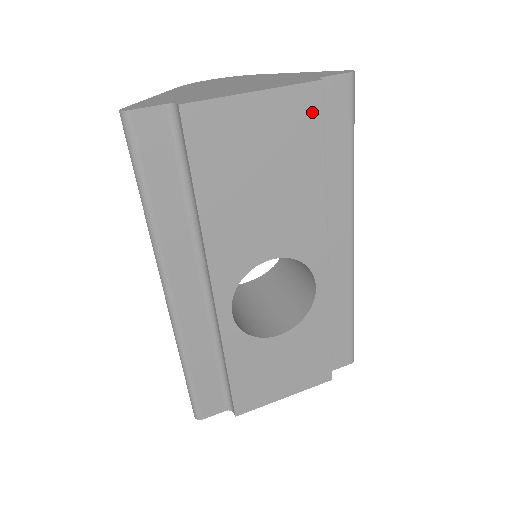
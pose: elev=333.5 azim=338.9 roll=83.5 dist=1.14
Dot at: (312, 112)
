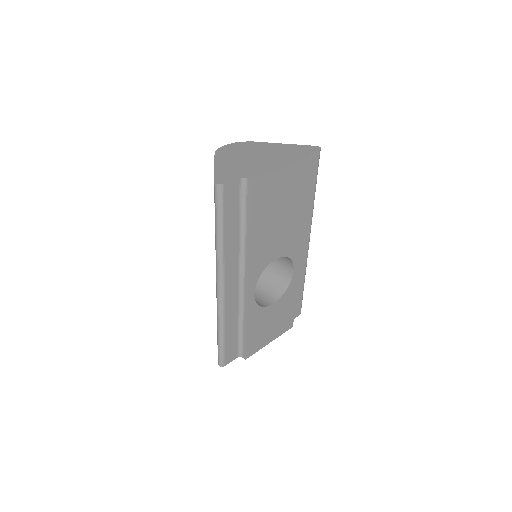
Dot at: (305, 174)
